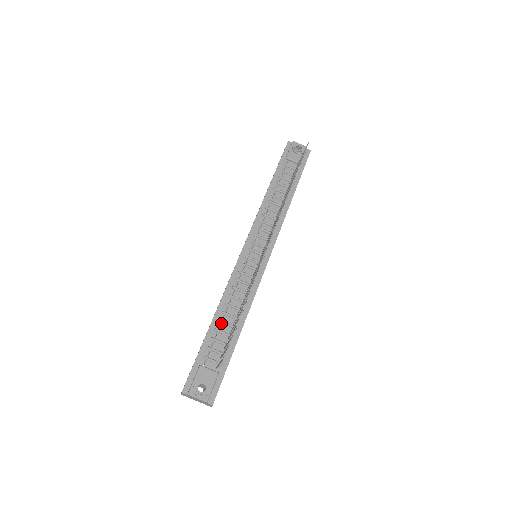
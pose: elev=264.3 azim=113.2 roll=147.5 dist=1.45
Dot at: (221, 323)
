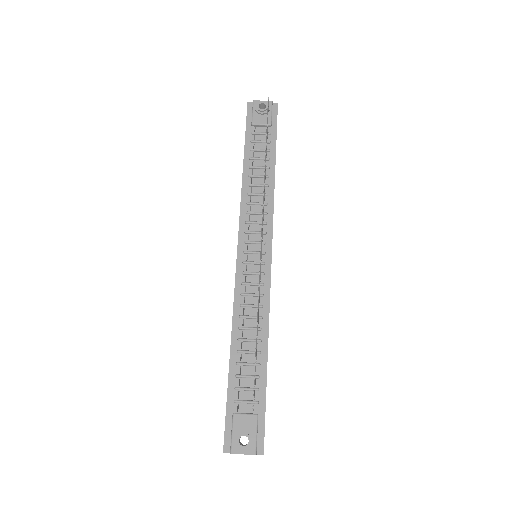
Dot at: (241, 353)
